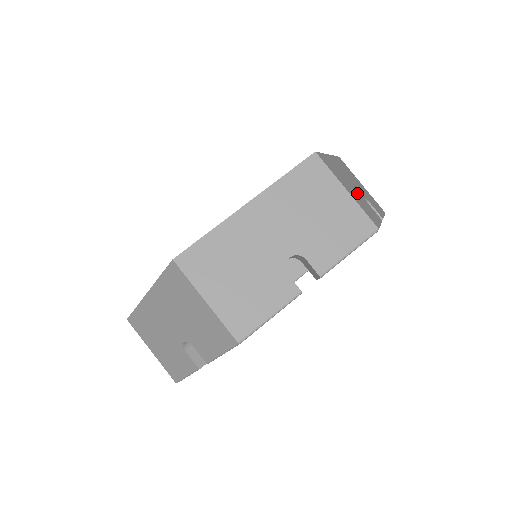
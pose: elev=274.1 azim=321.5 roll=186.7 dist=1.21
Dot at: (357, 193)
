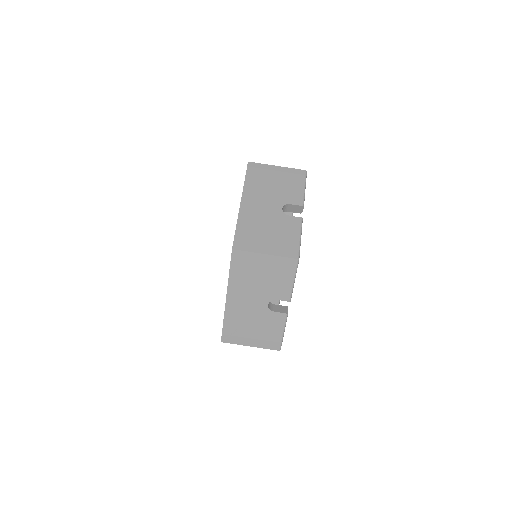
Dot at: occluded
